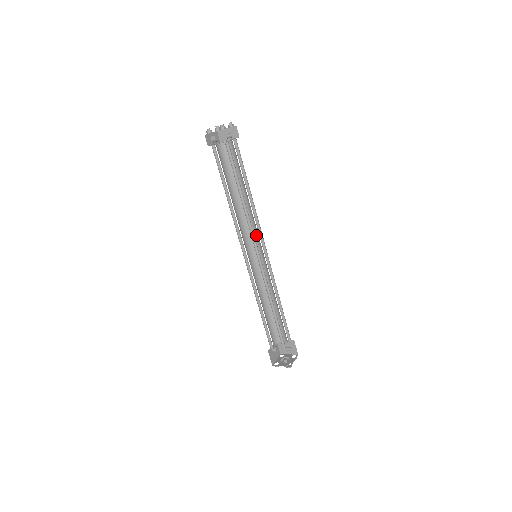
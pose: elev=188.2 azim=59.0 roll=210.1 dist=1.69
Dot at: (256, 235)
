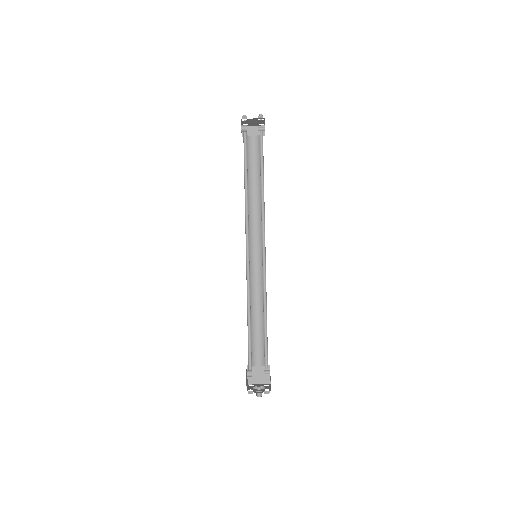
Dot at: (258, 236)
